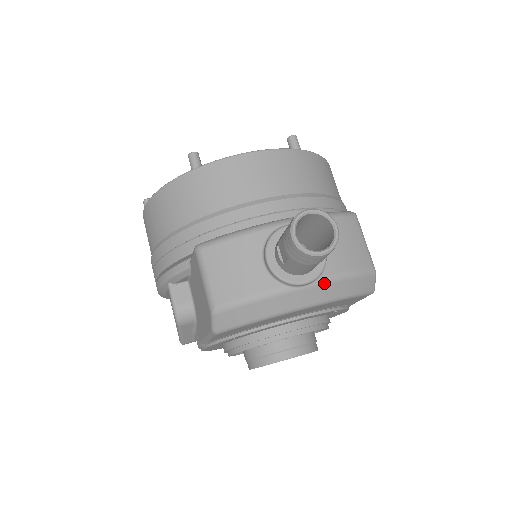
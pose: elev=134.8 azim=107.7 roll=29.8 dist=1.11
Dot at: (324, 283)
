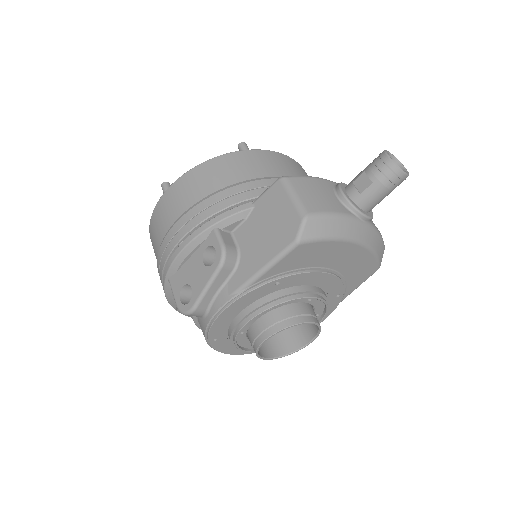
Dot at: (372, 228)
